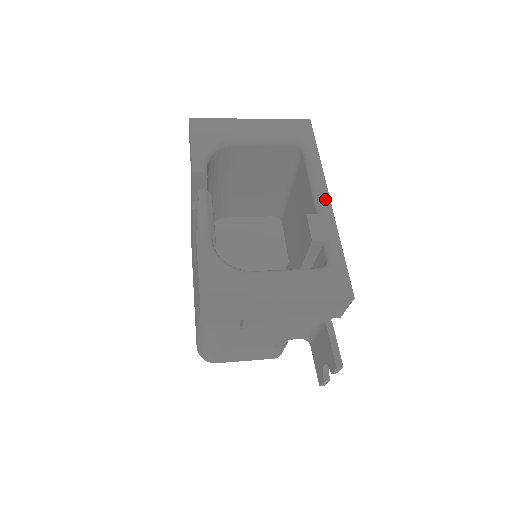
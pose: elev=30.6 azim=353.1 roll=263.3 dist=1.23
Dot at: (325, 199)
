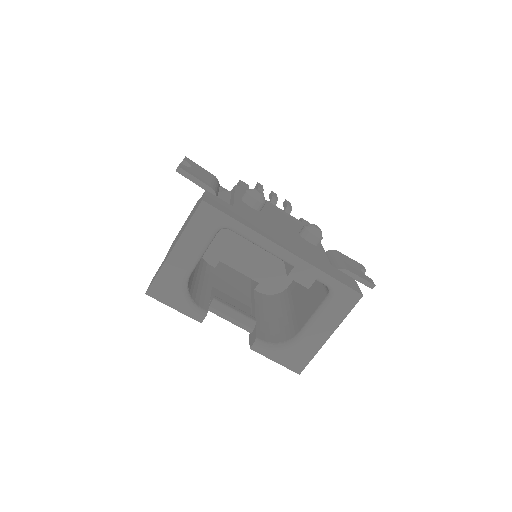
Dot at: (285, 254)
